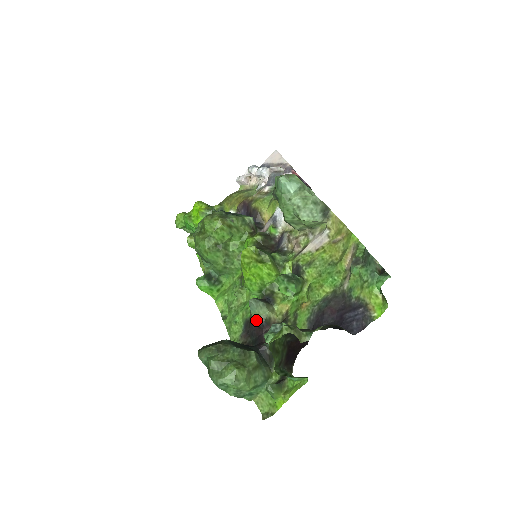
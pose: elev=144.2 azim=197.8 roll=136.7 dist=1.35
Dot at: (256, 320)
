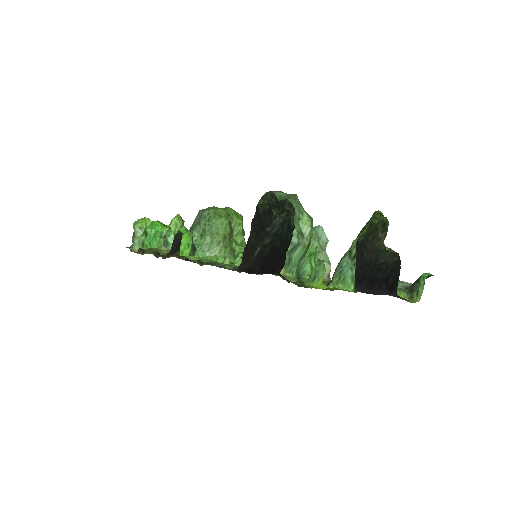
Dot at: occluded
